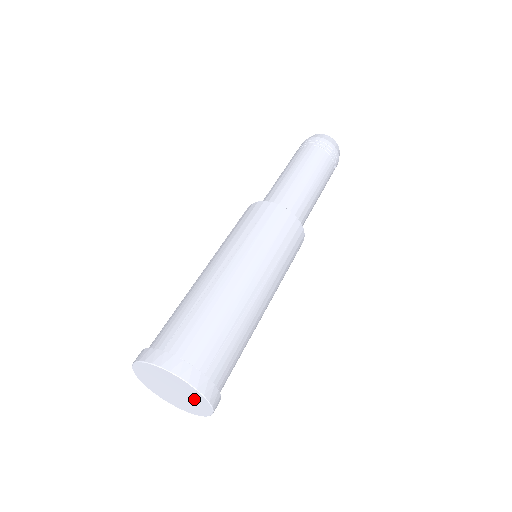
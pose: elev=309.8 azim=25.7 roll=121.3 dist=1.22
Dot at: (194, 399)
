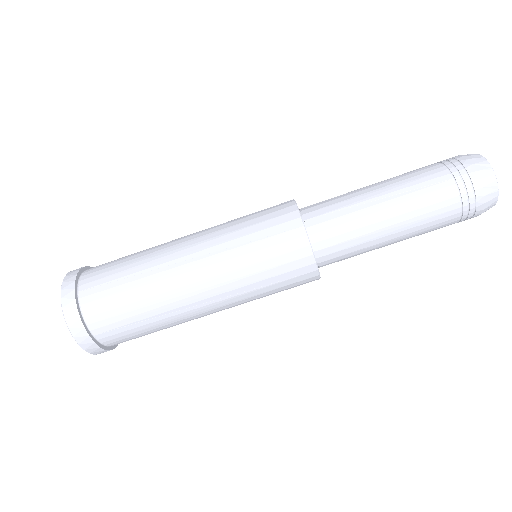
Dot at: occluded
